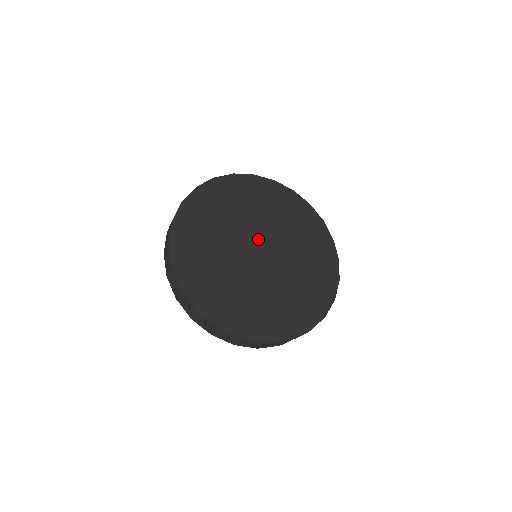
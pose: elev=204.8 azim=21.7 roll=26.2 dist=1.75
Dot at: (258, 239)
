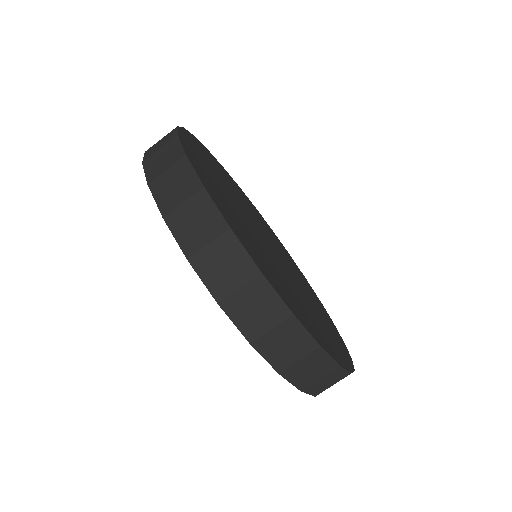
Dot at: (263, 234)
